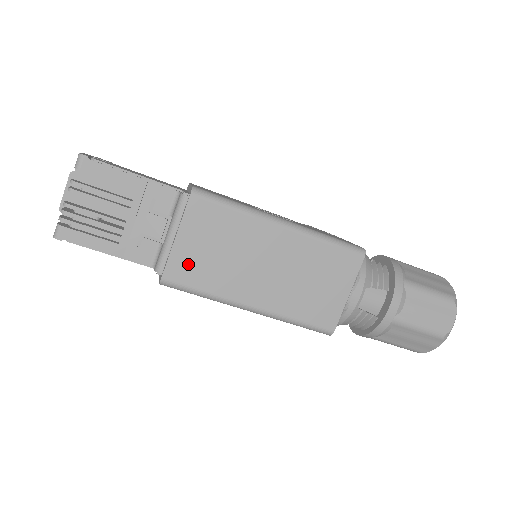
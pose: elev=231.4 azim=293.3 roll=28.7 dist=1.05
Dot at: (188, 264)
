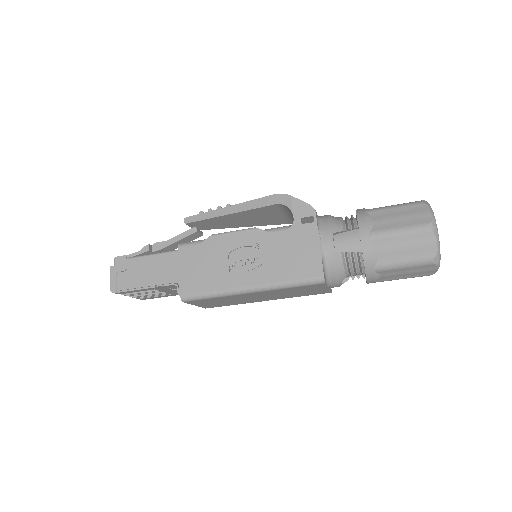
Dot at: (213, 305)
